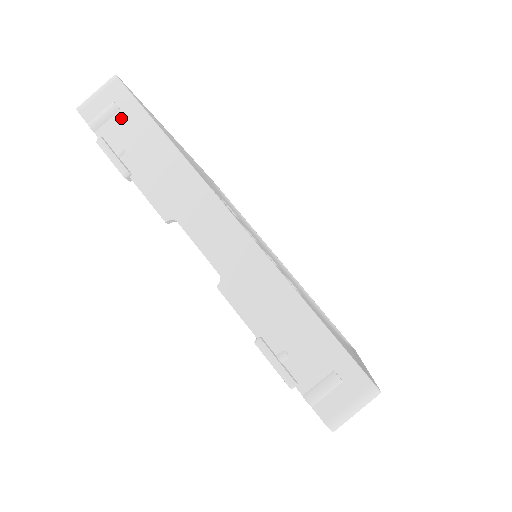
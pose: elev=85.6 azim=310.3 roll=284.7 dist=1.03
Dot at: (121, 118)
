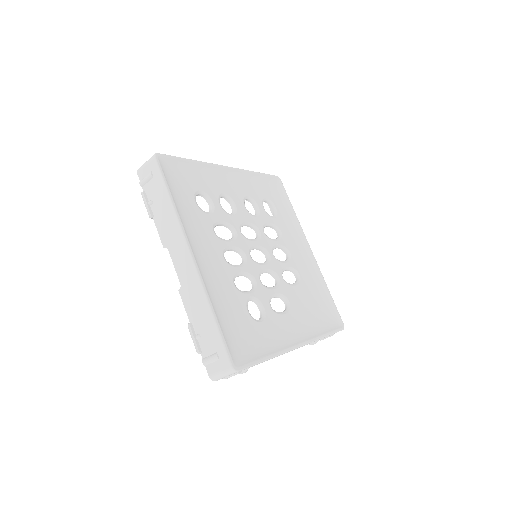
Dot at: (153, 182)
